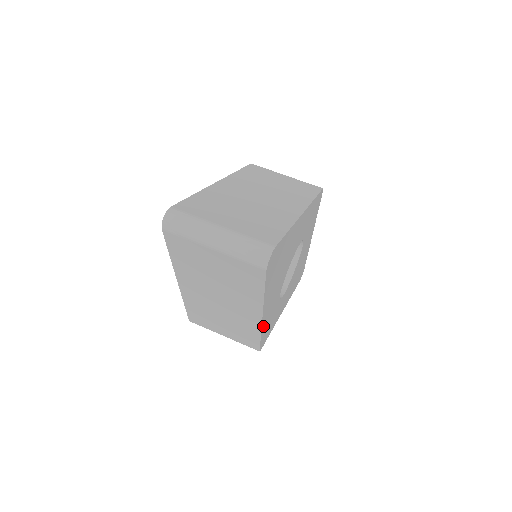
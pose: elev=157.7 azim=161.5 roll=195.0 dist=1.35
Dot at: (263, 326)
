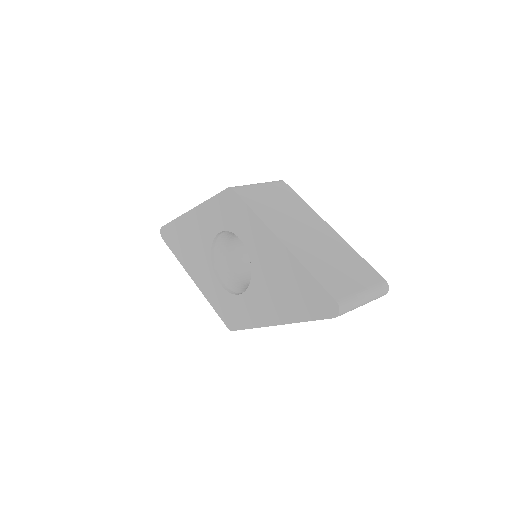
Dot at: occluded
